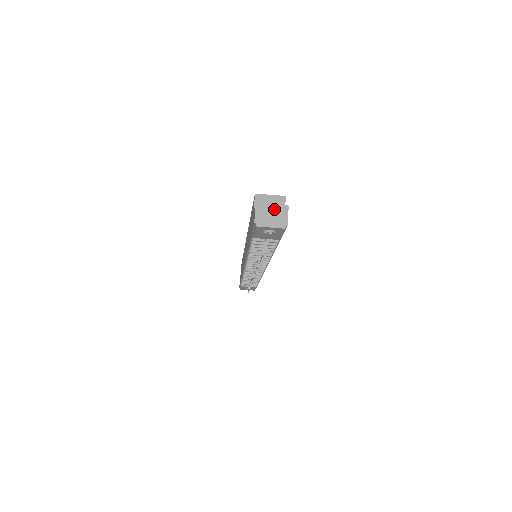
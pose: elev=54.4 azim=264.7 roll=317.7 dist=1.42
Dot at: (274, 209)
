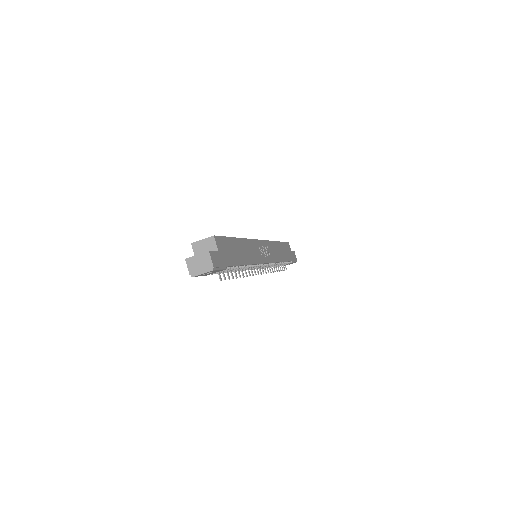
Dot at: (199, 258)
